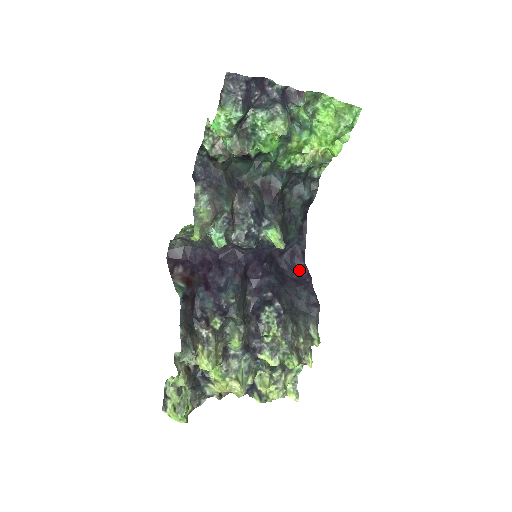
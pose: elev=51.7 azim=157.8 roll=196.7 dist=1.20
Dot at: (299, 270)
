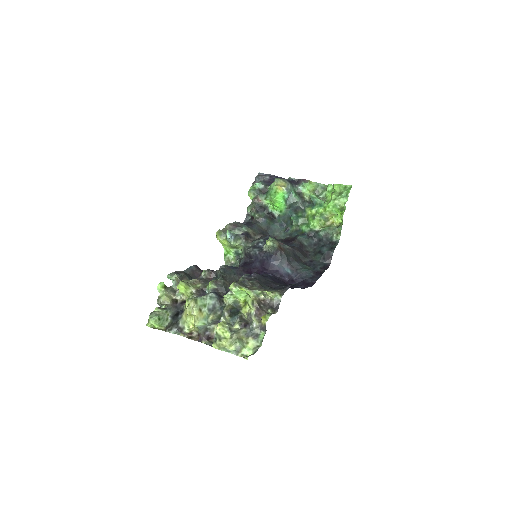
Dot at: occluded
